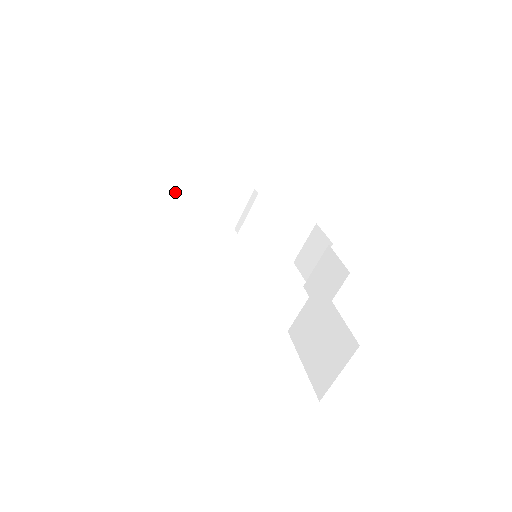
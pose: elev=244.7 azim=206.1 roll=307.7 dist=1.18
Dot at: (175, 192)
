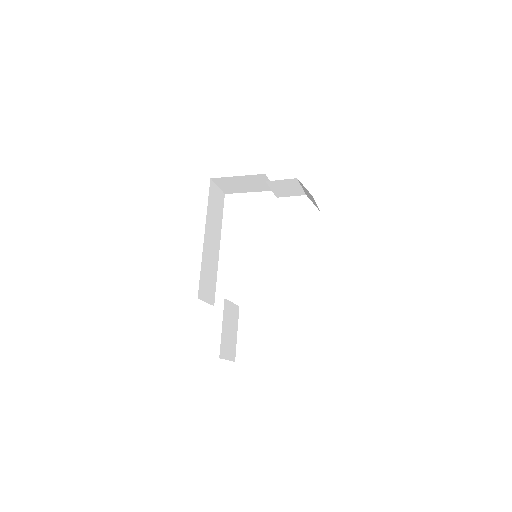
Dot at: (223, 189)
